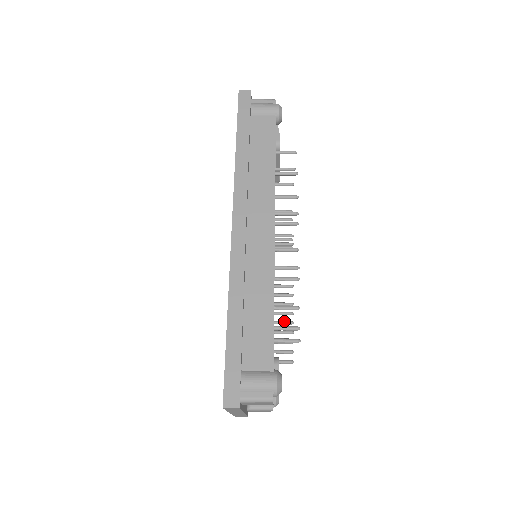
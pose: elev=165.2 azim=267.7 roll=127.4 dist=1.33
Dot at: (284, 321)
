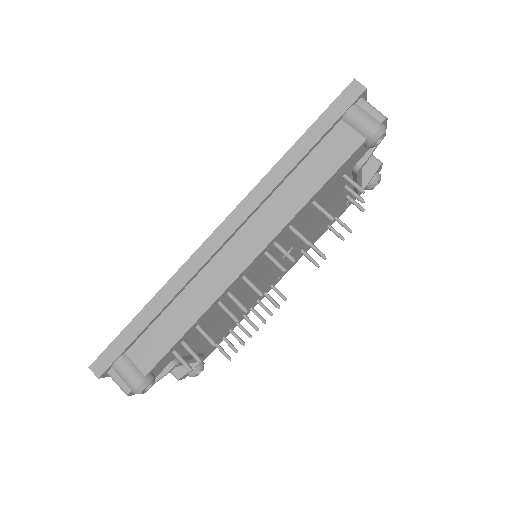
Dot at: (252, 322)
